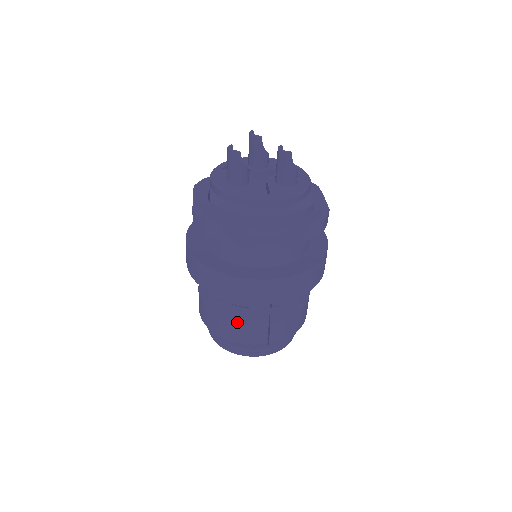
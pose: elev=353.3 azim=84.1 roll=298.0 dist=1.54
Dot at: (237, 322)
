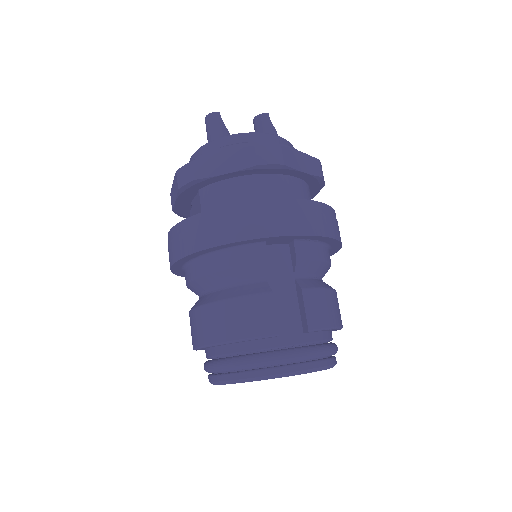
Dot at: (256, 294)
